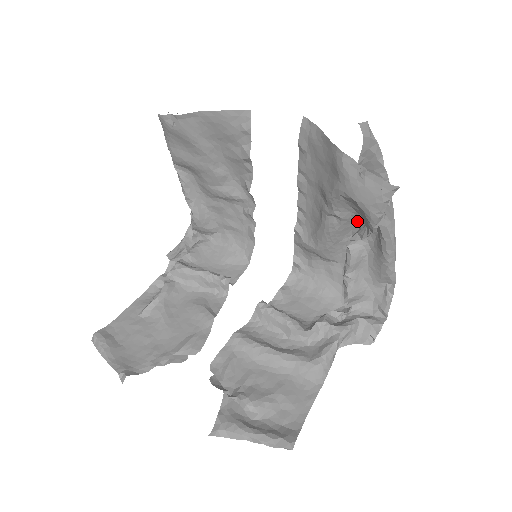
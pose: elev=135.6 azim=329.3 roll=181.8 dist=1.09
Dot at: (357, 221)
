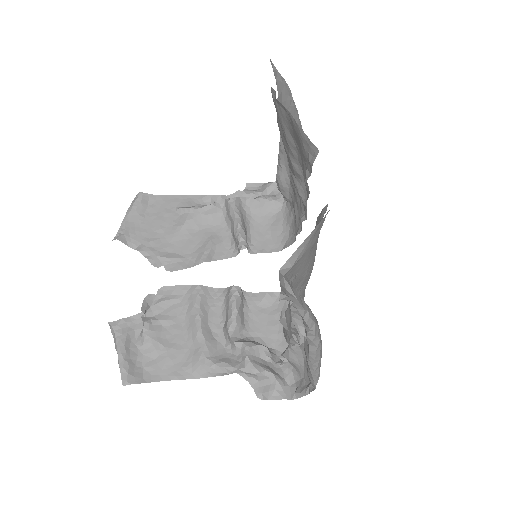
Dot at: occluded
